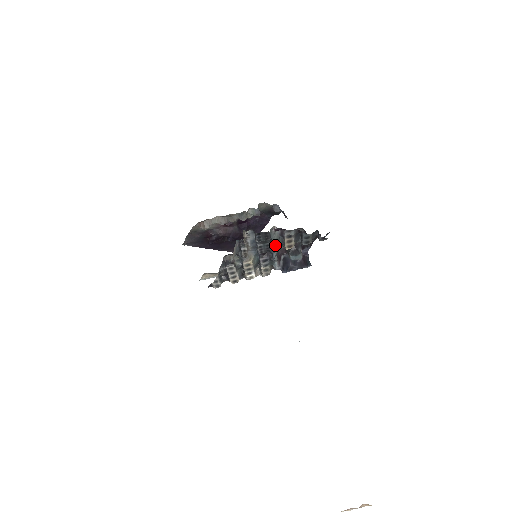
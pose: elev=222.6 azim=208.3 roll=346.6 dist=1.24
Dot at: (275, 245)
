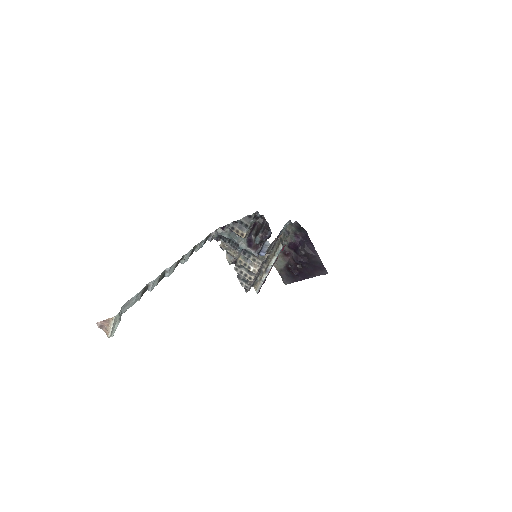
Dot at: (231, 239)
